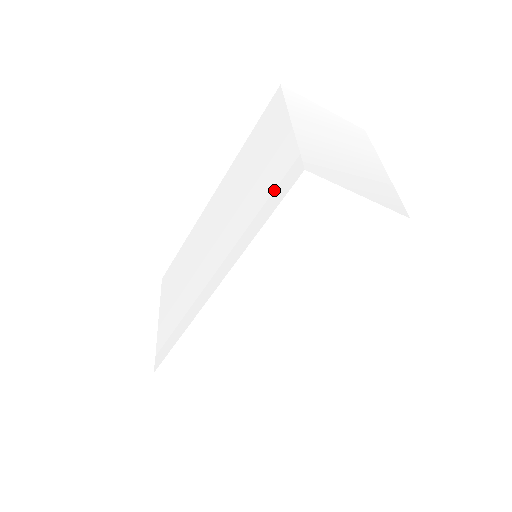
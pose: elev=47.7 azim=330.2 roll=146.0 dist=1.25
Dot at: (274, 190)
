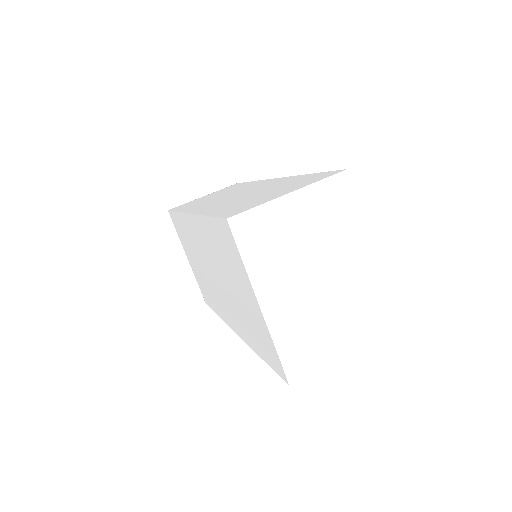
Dot at: (264, 348)
